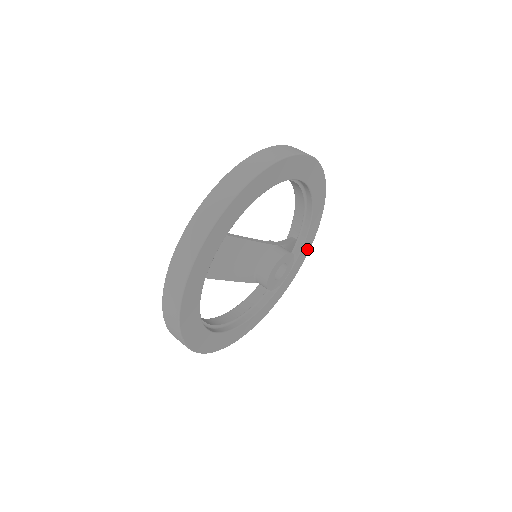
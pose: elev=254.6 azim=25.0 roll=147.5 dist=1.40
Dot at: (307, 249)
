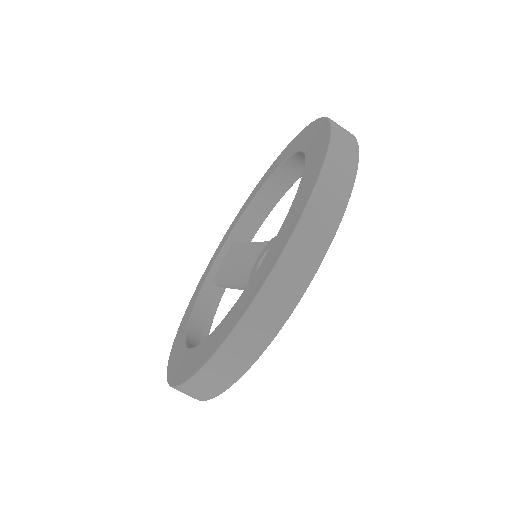
Dot at: occluded
